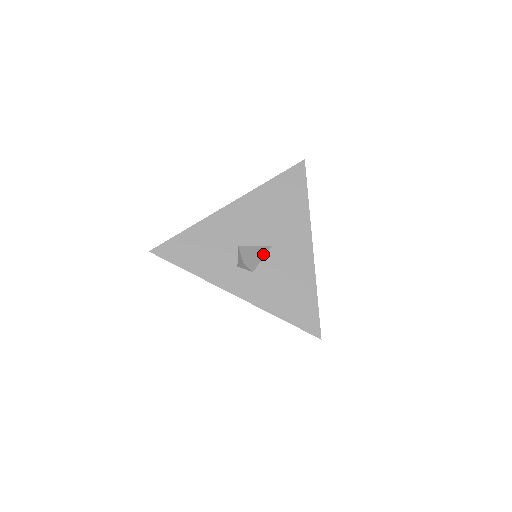
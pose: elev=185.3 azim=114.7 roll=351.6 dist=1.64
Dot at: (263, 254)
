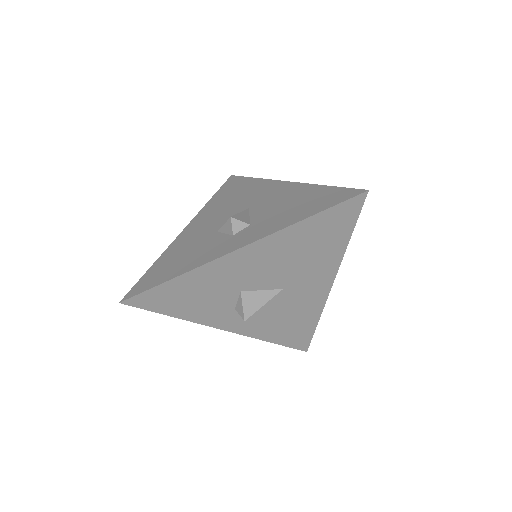
Dot at: (270, 299)
